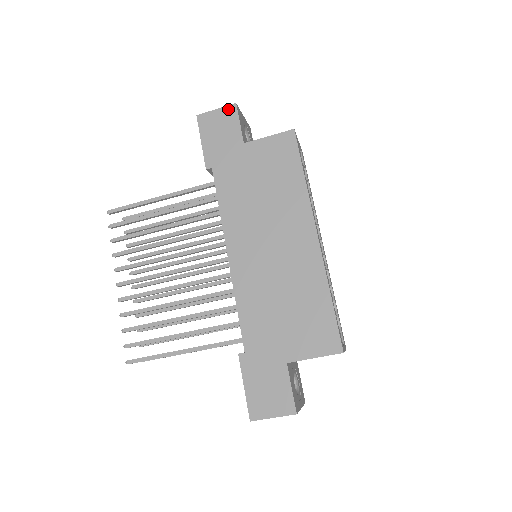
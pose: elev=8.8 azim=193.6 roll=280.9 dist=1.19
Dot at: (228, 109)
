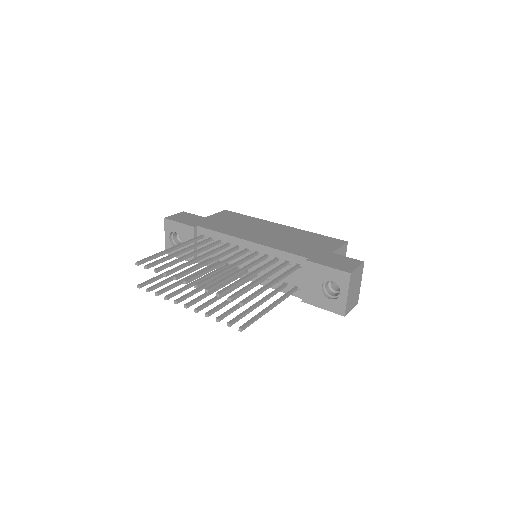
Dot at: (181, 213)
